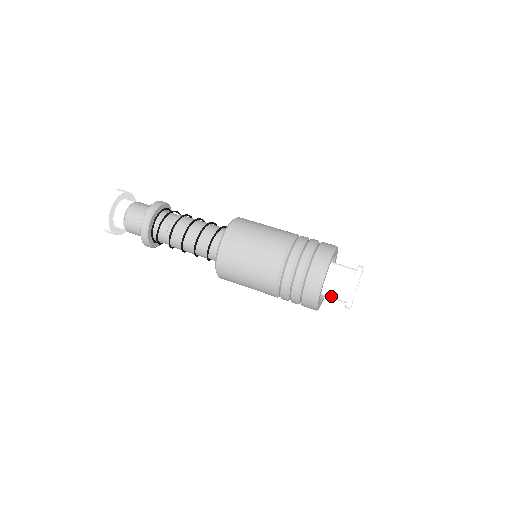
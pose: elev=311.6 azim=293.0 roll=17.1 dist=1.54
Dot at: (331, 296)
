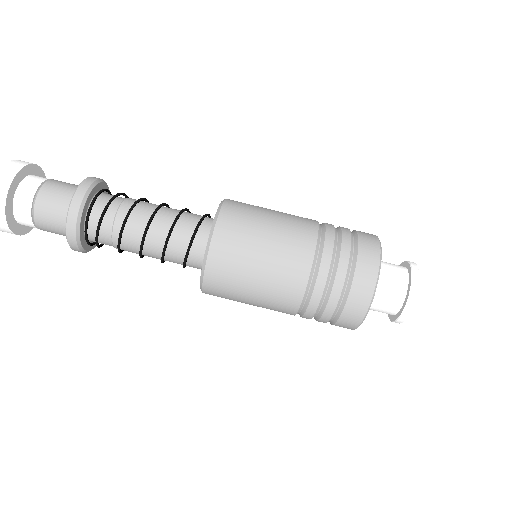
Dot at: (370, 309)
